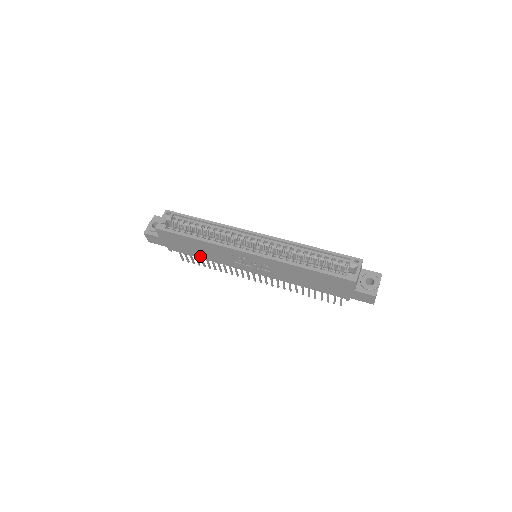
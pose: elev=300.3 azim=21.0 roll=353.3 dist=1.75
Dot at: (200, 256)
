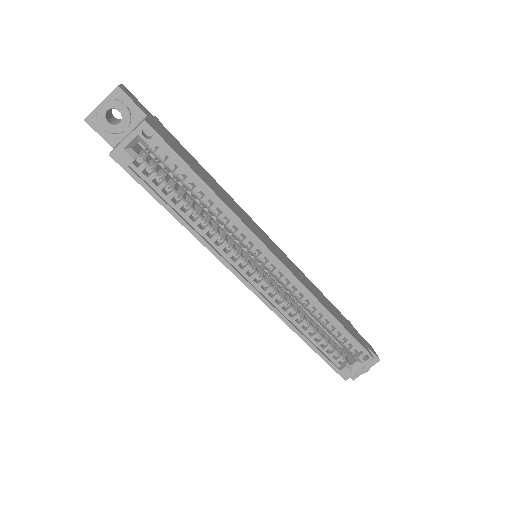
Dot at: occluded
